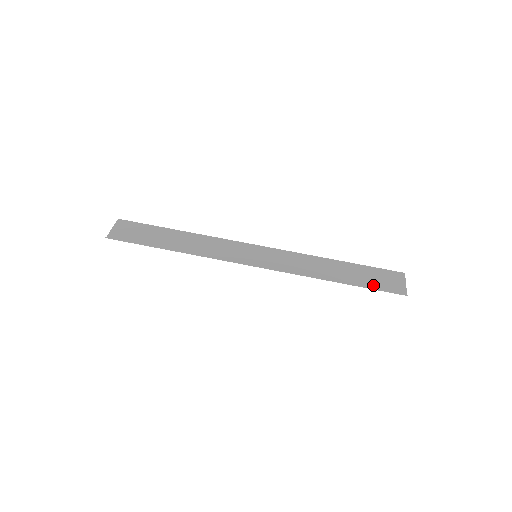
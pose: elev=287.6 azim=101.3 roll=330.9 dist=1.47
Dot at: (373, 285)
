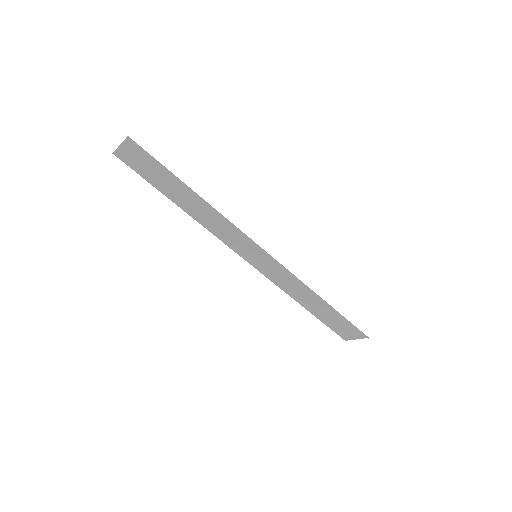
Dot at: (330, 324)
